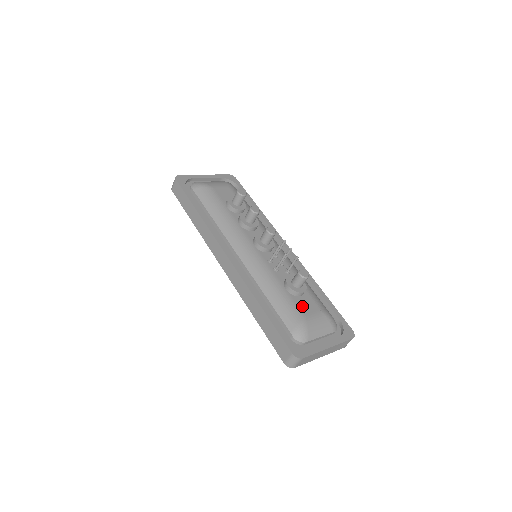
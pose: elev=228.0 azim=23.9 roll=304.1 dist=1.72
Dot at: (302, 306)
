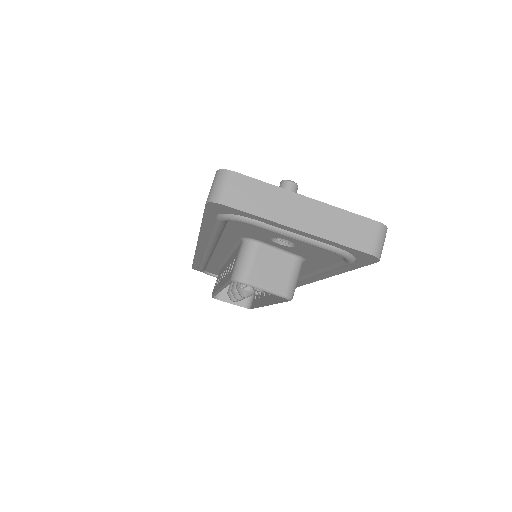
Dot at: occluded
